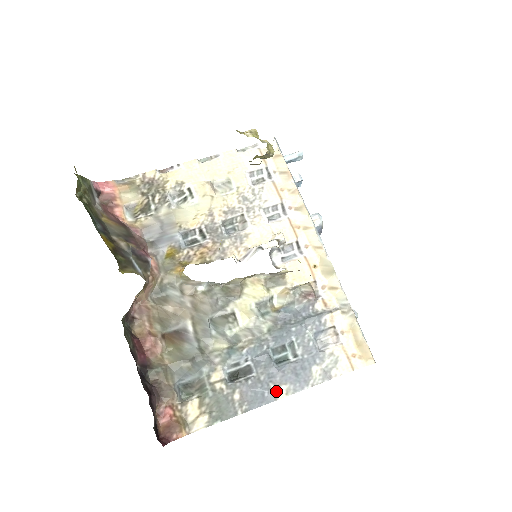
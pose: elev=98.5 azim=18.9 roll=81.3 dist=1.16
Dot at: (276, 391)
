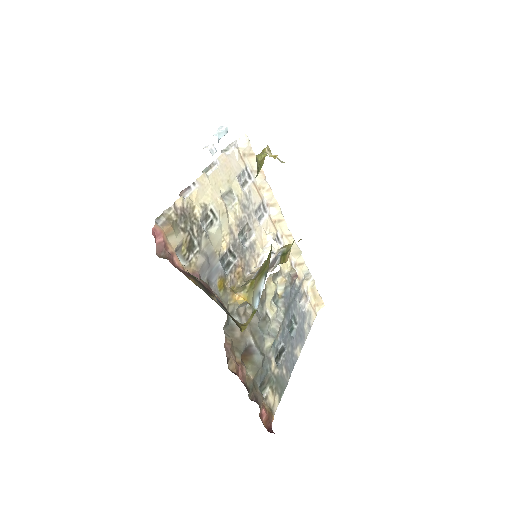
Dot at: (296, 353)
